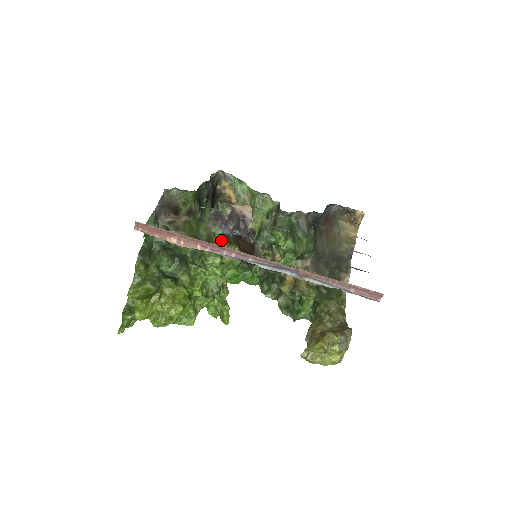
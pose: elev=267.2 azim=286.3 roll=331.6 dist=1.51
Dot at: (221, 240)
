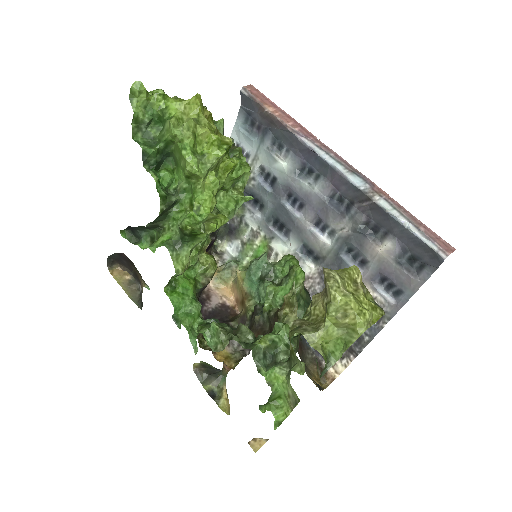
Dot at: occluded
